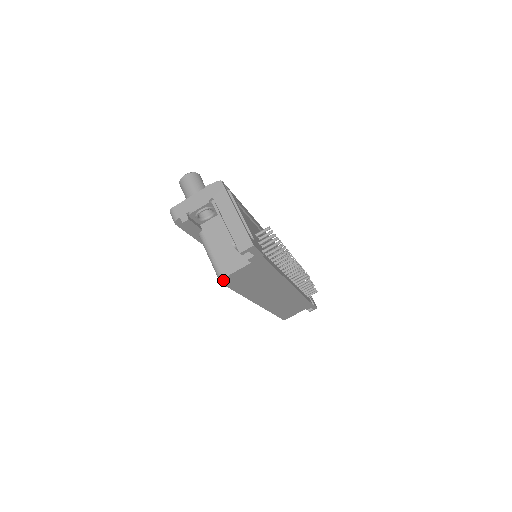
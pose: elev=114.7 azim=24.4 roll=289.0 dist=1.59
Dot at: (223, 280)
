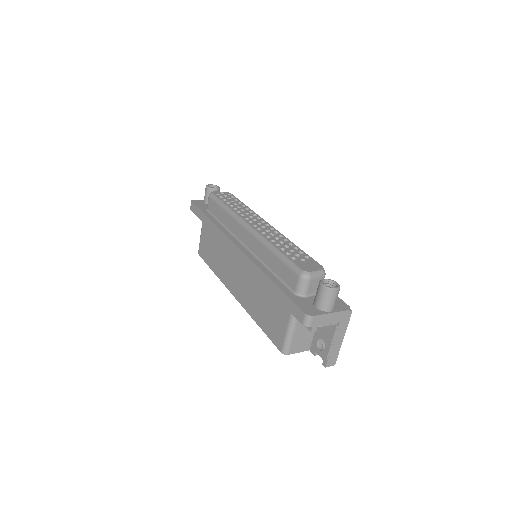
Dot at: (285, 353)
